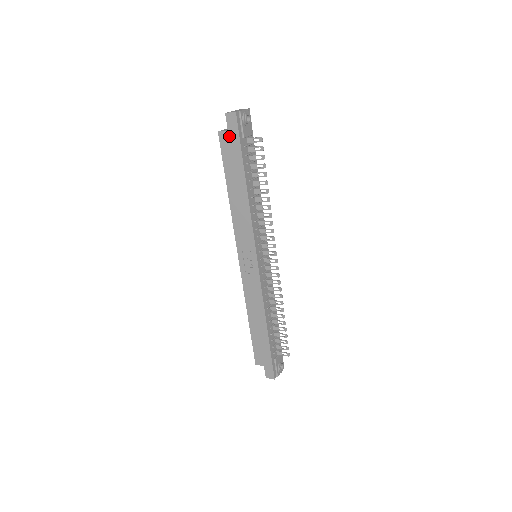
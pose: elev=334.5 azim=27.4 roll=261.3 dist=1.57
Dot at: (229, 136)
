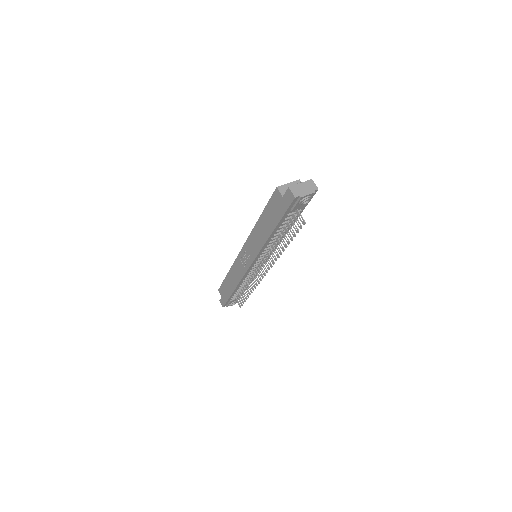
Dot at: (281, 200)
